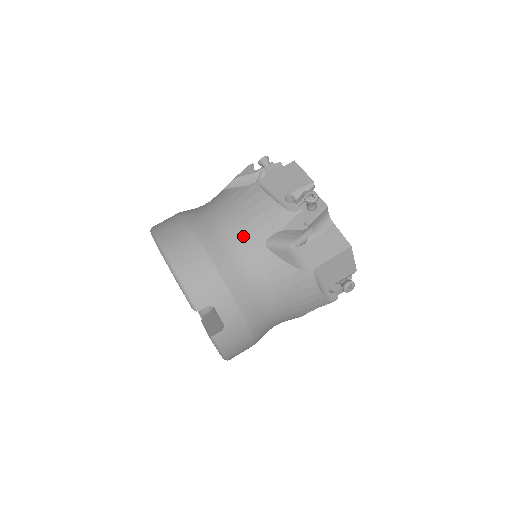
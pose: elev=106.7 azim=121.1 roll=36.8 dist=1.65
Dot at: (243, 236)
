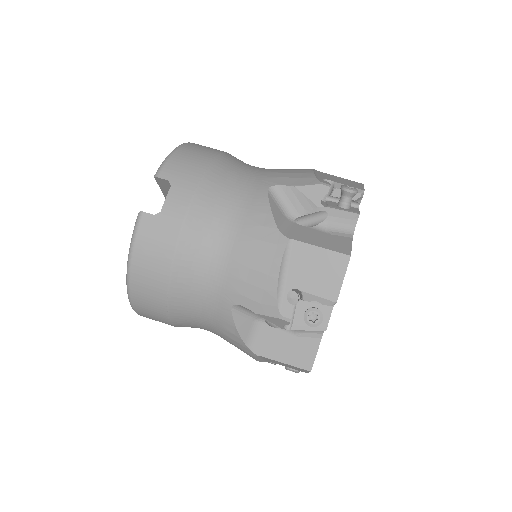
Dot at: (258, 175)
